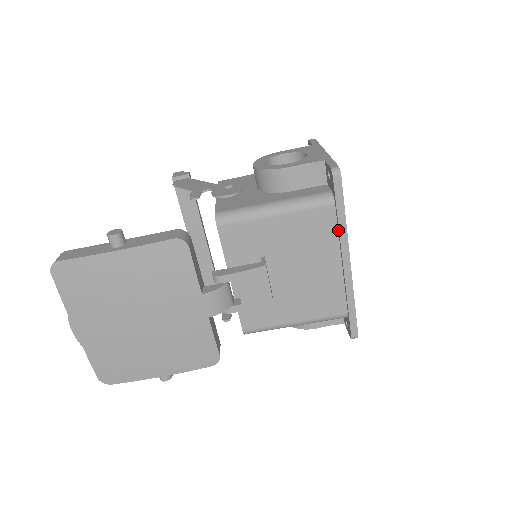
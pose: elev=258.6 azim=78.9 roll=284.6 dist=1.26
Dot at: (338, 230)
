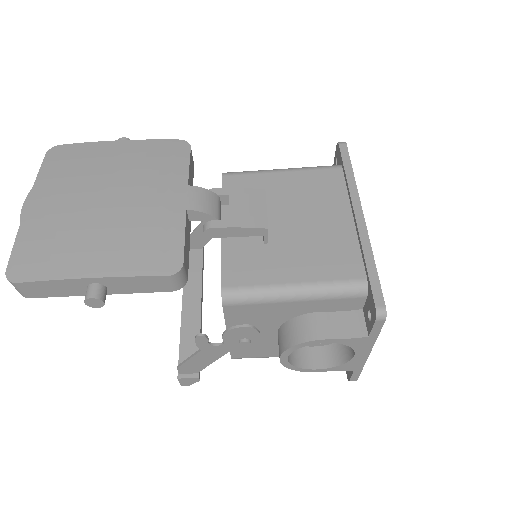
Dot at: (347, 186)
